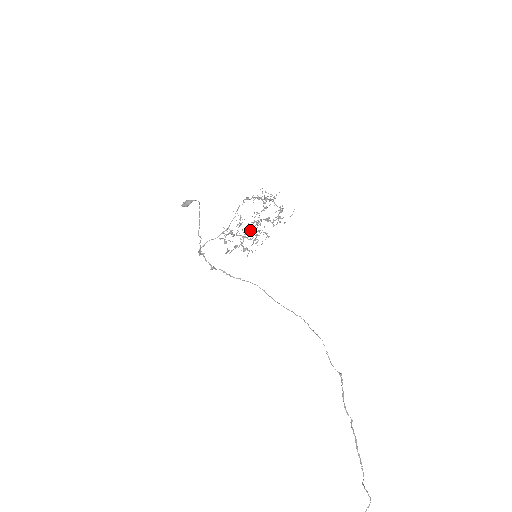
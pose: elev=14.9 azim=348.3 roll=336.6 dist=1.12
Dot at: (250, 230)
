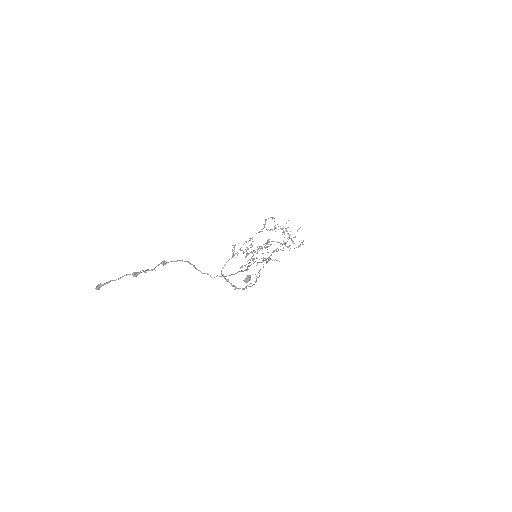
Dot at: (269, 257)
